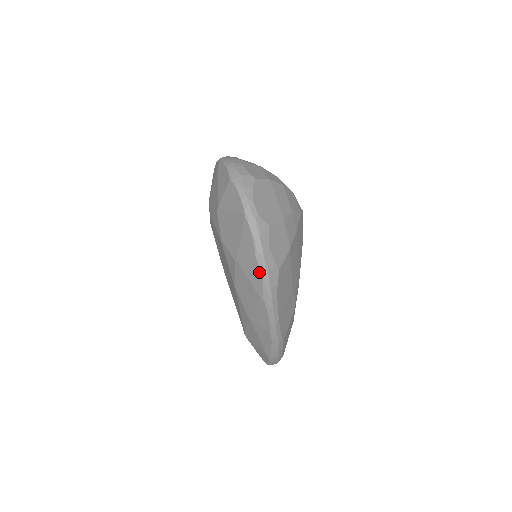
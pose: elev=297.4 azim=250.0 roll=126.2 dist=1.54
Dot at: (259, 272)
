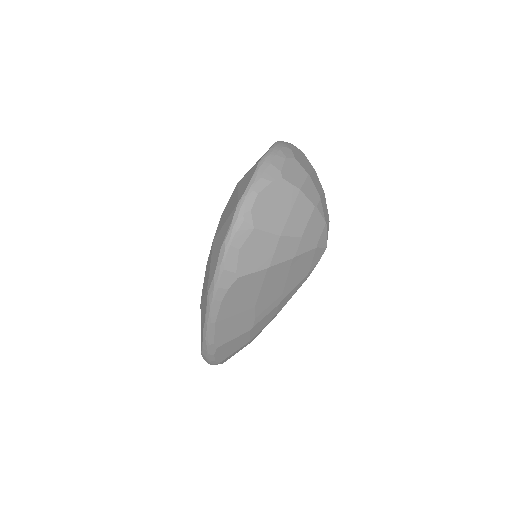
Dot at: (216, 264)
